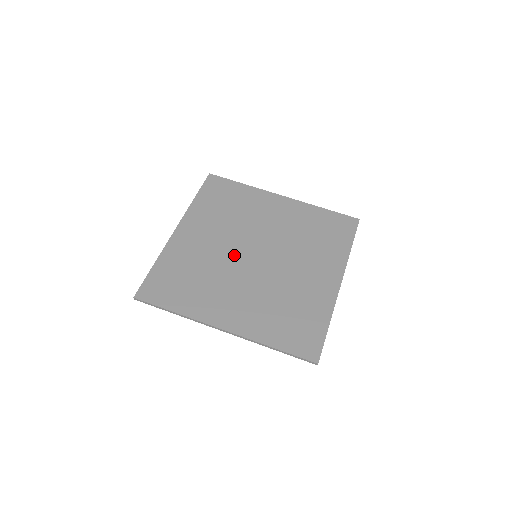
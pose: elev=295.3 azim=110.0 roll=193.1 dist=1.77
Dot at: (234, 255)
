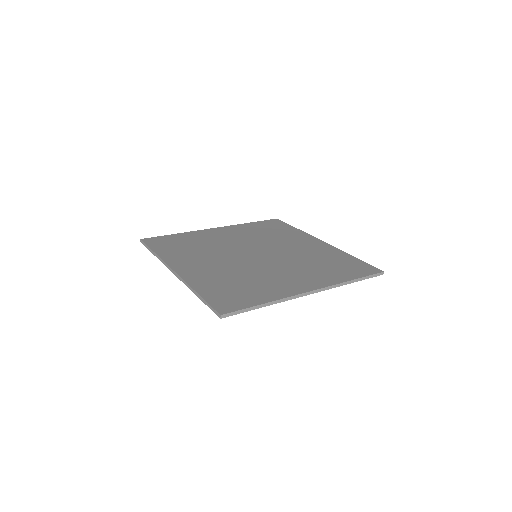
Dot at: (243, 261)
